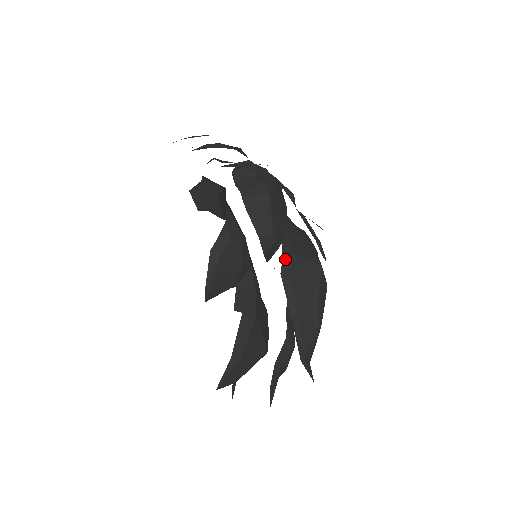
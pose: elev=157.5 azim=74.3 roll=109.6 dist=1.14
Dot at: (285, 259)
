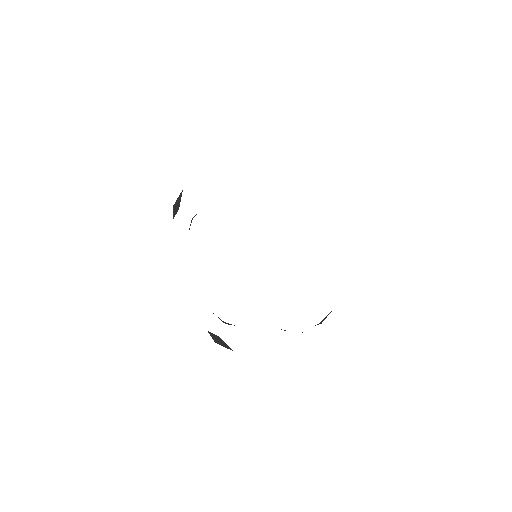
Dot at: occluded
